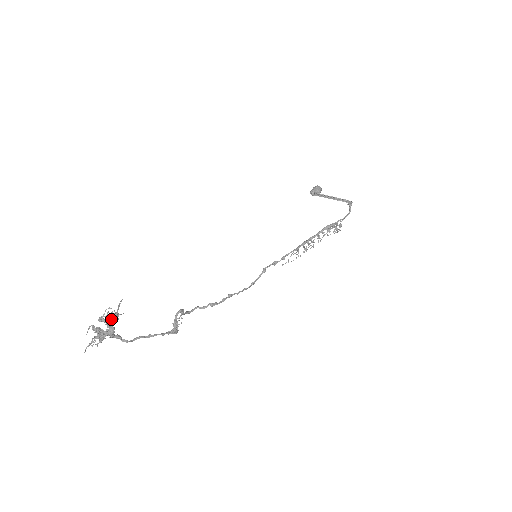
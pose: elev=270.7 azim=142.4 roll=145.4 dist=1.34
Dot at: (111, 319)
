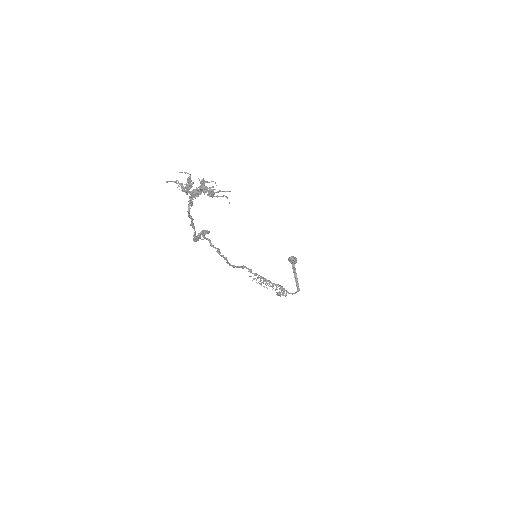
Dot at: (208, 190)
